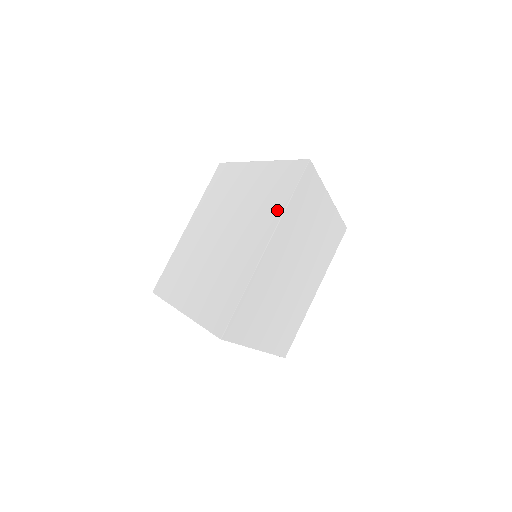
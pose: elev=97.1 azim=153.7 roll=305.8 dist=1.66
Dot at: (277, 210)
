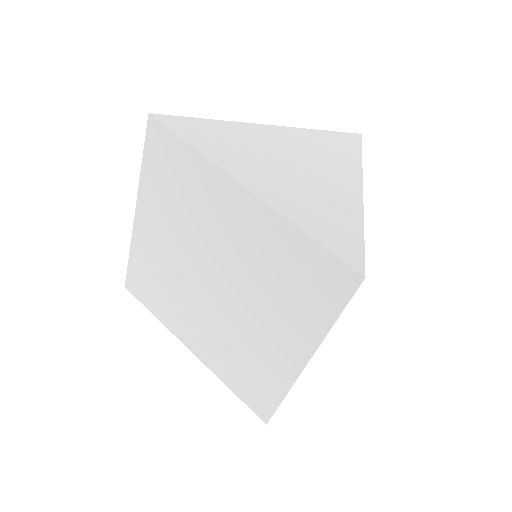
Dot at: (313, 325)
